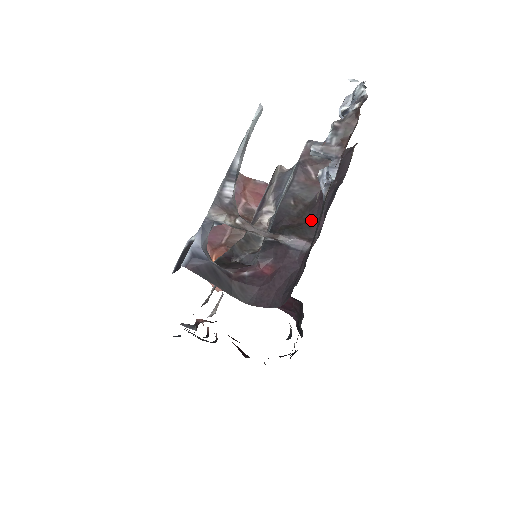
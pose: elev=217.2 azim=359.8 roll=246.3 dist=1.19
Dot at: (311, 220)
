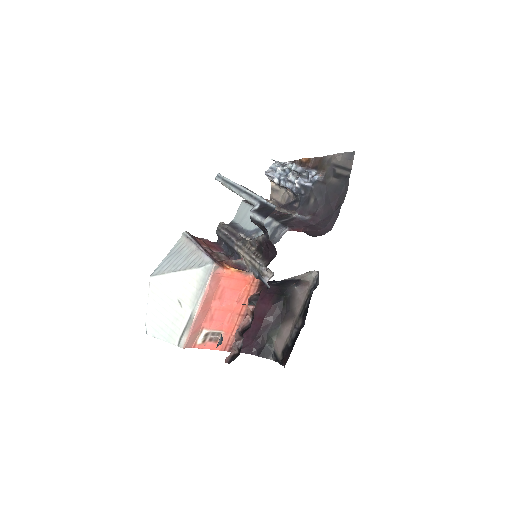
Dot at: occluded
